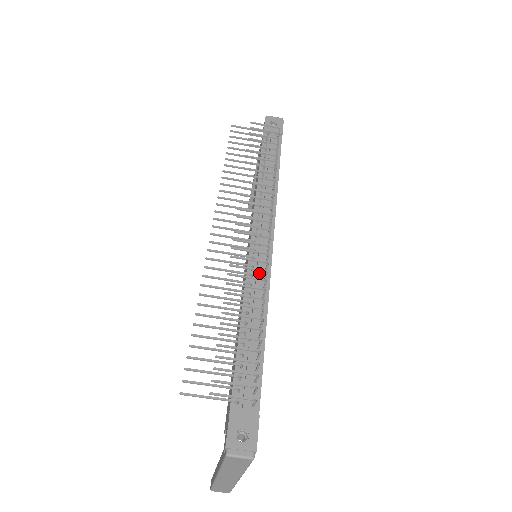
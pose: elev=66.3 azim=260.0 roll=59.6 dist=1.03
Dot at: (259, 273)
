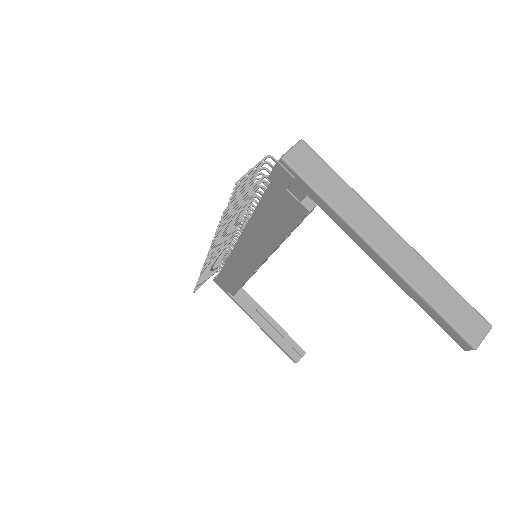
Dot at: occluded
